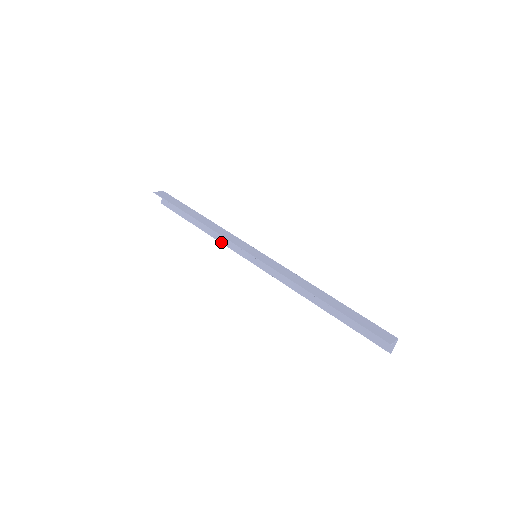
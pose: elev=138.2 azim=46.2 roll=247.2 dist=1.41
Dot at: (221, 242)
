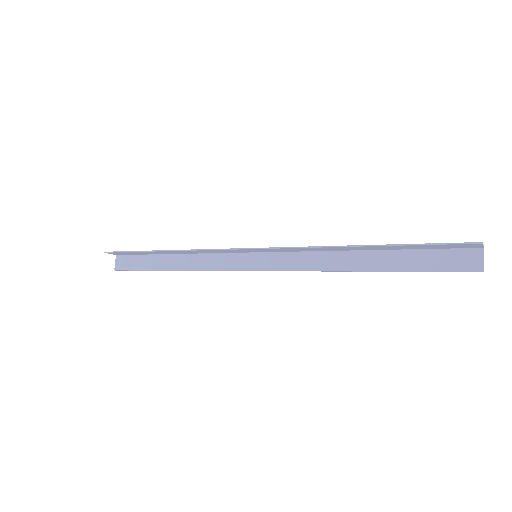
Dot at: (204, 270)
